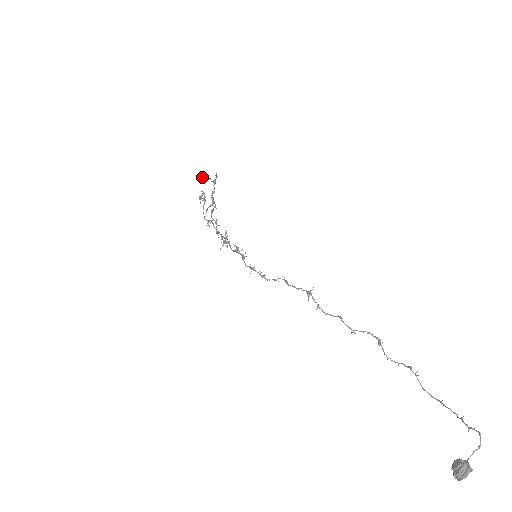
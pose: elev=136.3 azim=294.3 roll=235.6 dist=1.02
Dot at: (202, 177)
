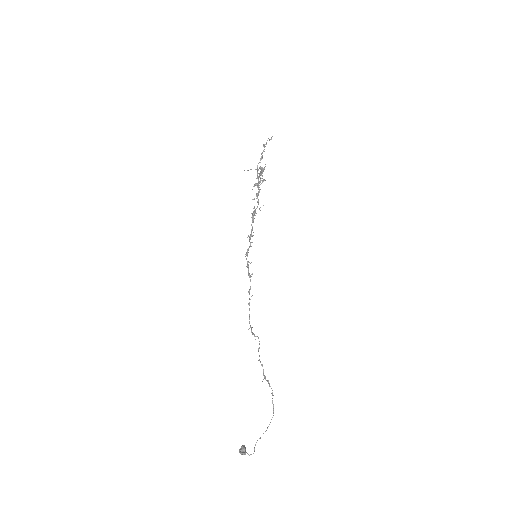
Dot at: occluded
